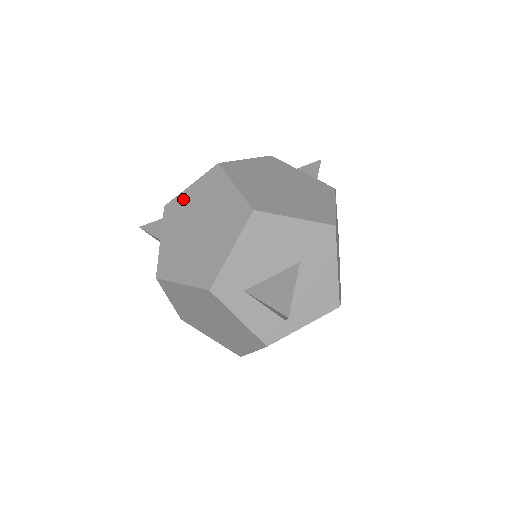
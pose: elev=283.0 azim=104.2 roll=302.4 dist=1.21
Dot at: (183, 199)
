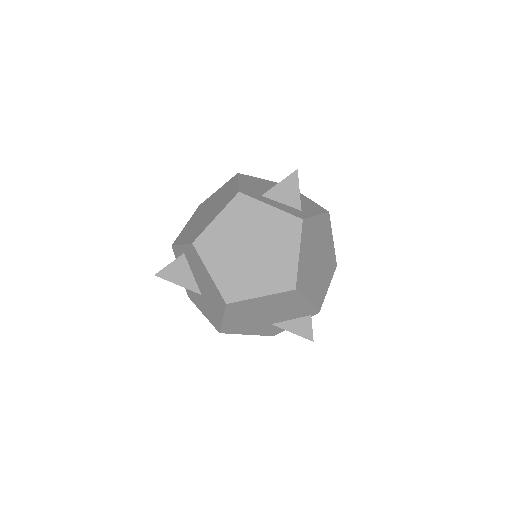
Dot at: (185, 229)
